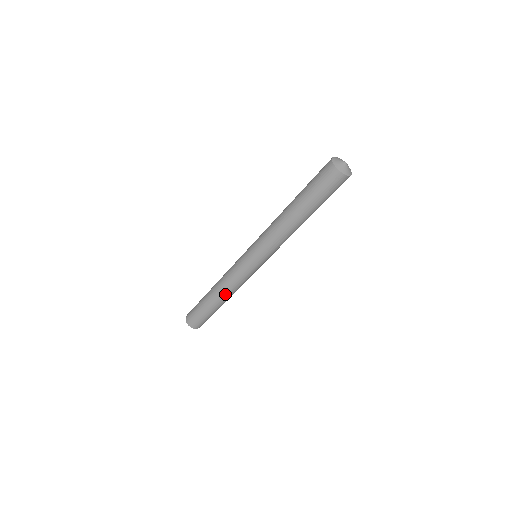
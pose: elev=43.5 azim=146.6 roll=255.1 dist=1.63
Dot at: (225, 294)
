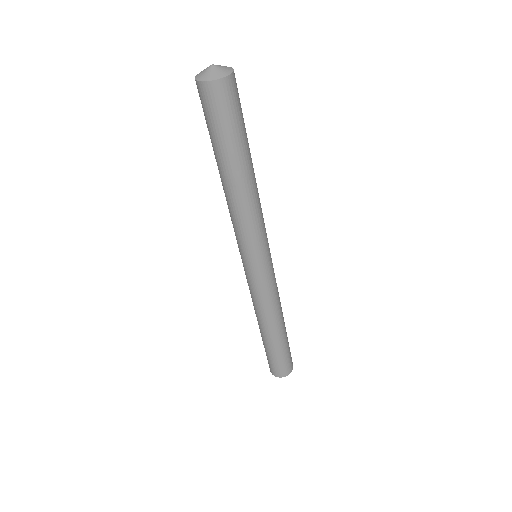
Dot at: (274, 319)
